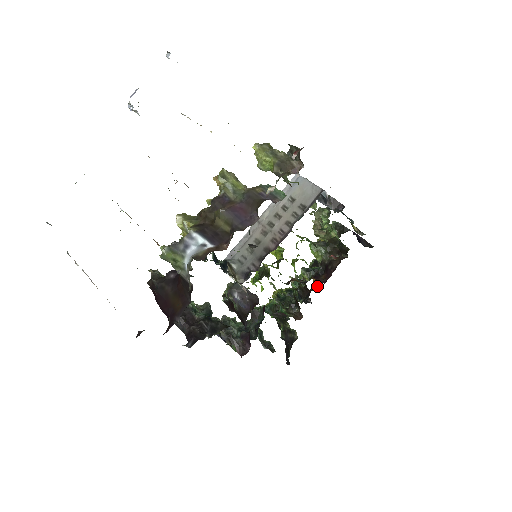
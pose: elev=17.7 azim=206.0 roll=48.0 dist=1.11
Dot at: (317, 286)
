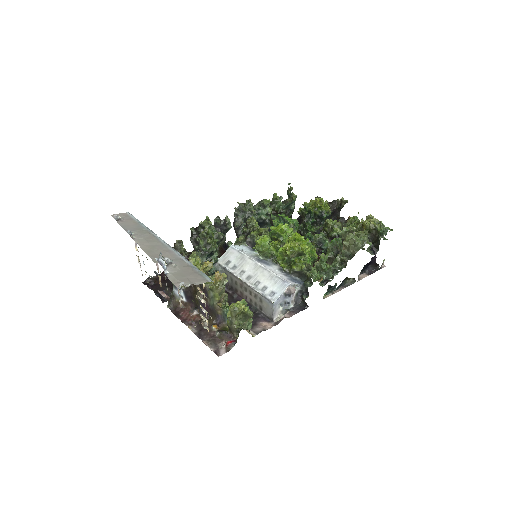
Dot at: occluded
